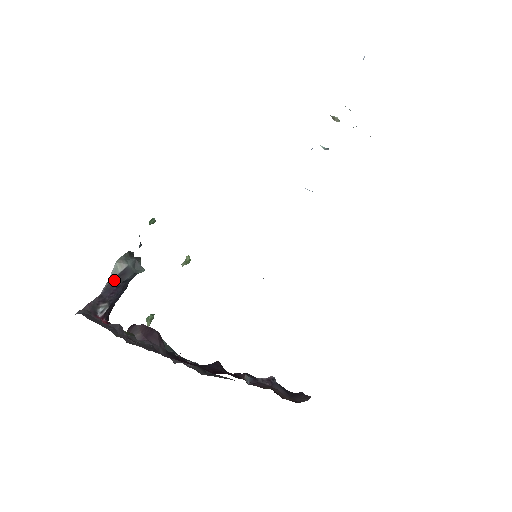
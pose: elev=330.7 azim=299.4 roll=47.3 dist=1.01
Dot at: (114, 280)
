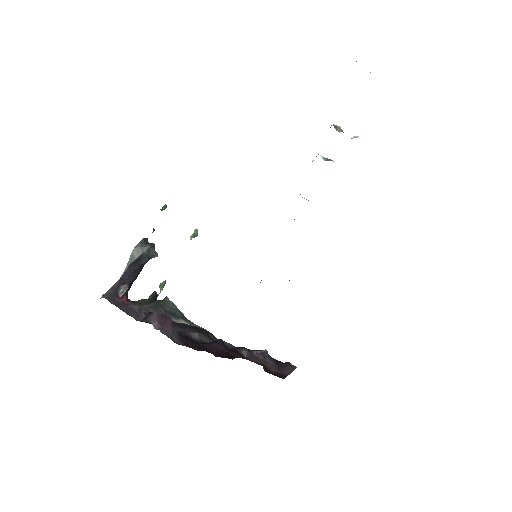
Dot at: (132, 265)
